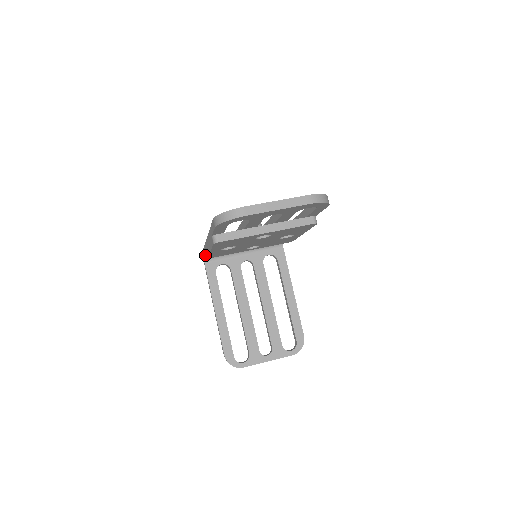
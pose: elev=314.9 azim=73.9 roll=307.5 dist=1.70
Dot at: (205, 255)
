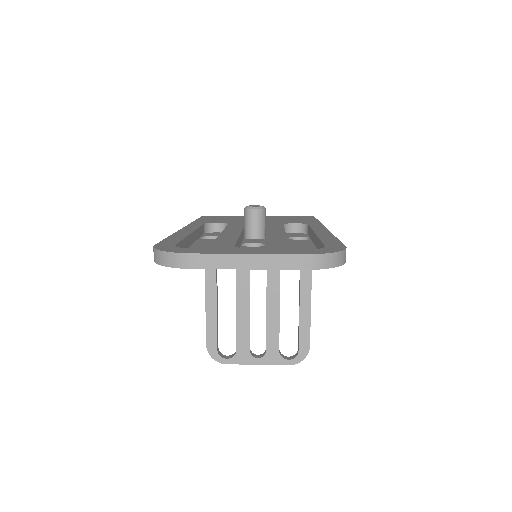
Dot at: occluded
